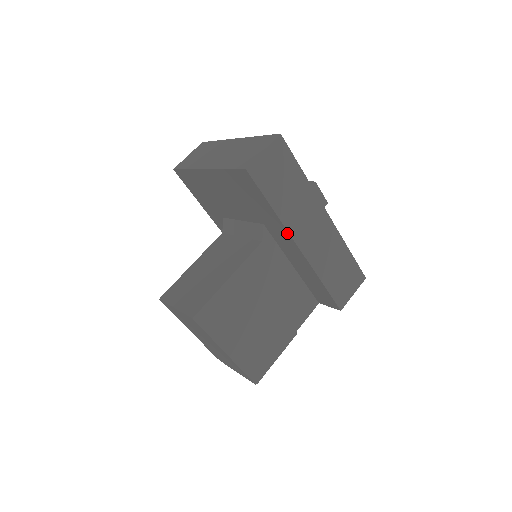
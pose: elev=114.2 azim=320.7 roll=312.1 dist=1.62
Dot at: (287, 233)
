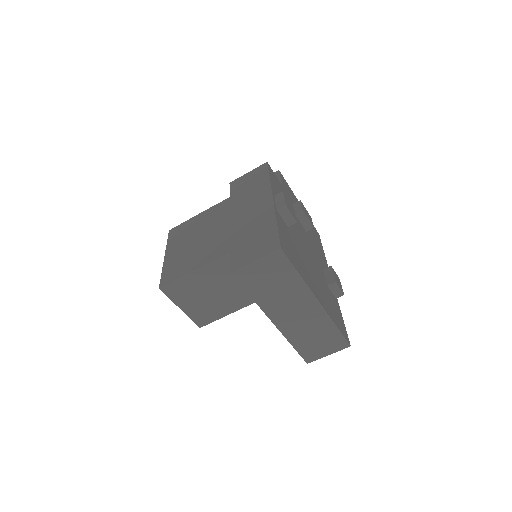
Dot at: occluded
